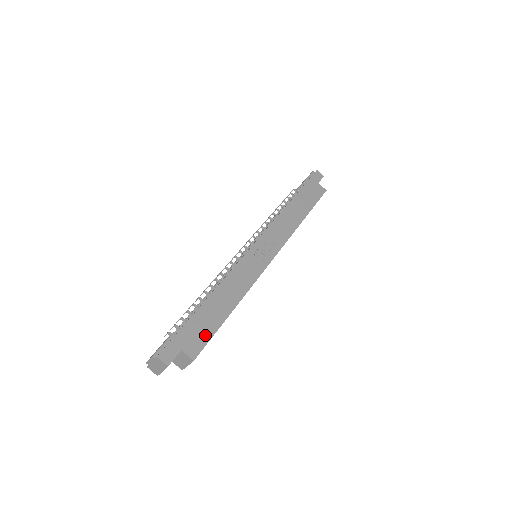
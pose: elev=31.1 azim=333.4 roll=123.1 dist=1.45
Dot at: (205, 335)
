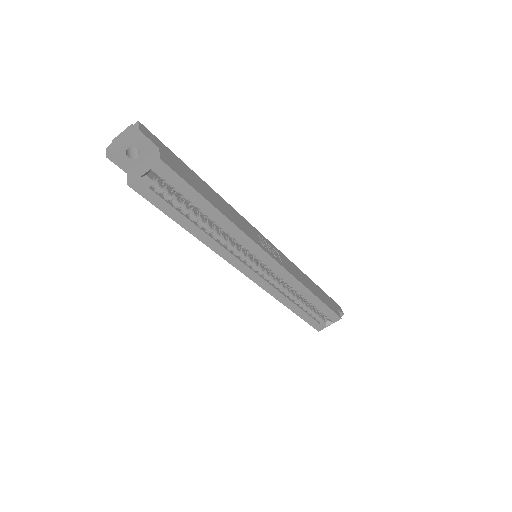
Dot at: (184, 176)
